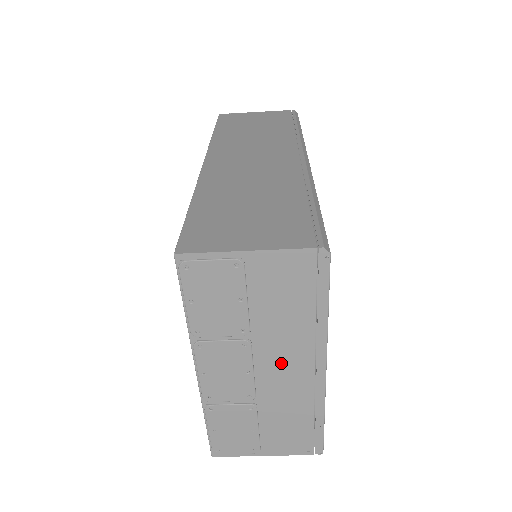
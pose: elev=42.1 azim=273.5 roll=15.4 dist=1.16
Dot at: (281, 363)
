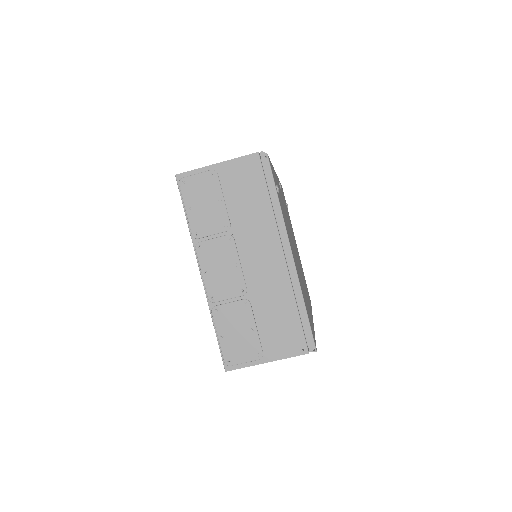
Dot at: (258, 252)
